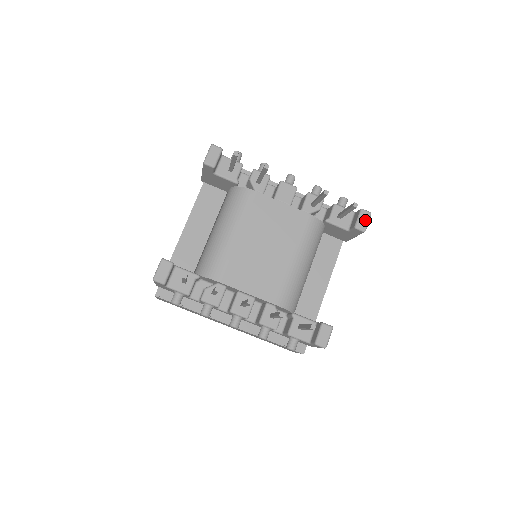
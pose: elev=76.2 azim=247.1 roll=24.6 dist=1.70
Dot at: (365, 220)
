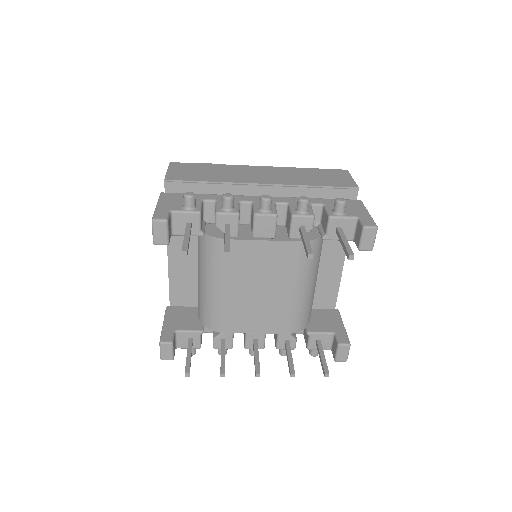
Dot at: (370, 239)
